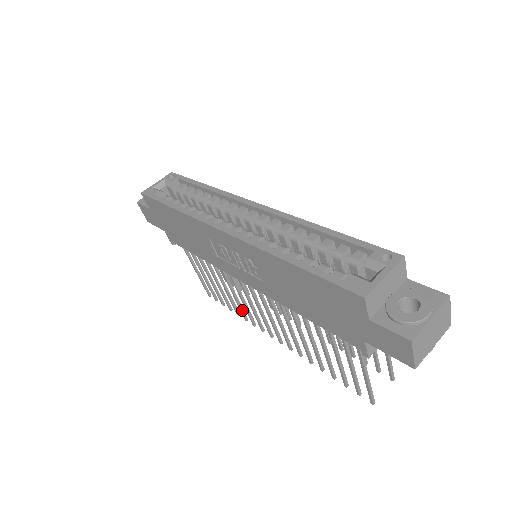
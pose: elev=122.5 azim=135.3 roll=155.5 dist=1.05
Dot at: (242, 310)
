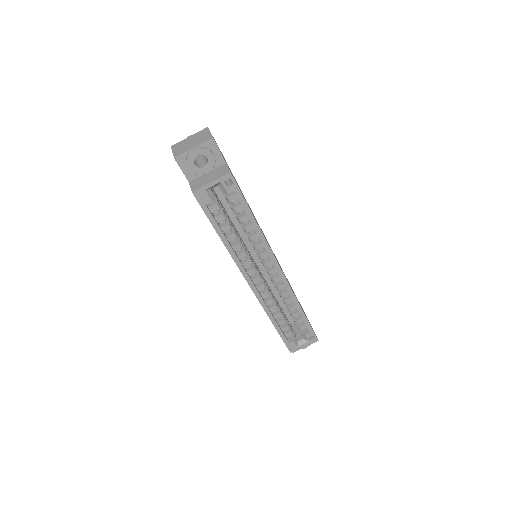
Dot at: occluded
